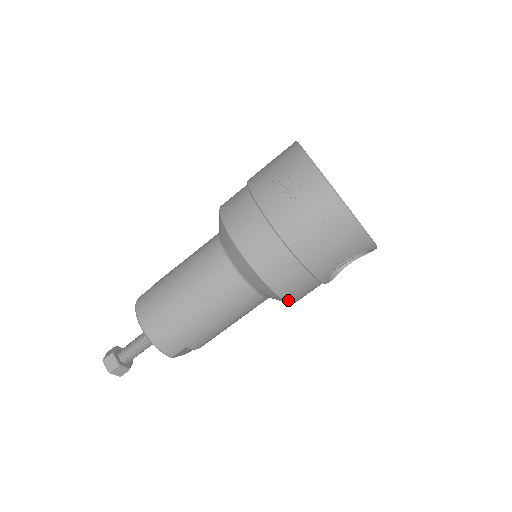
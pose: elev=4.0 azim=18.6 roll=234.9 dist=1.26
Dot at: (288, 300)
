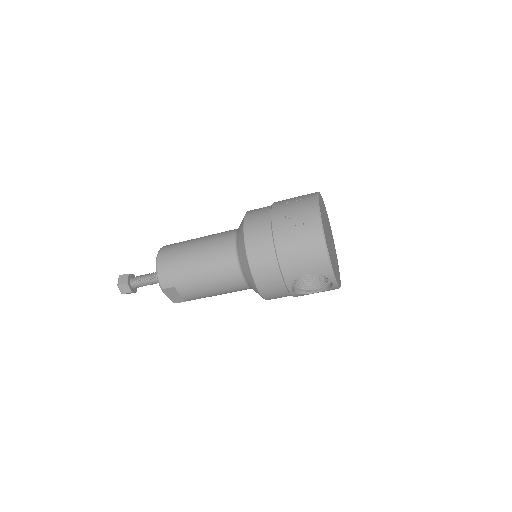
Dot at: (257, 285)
